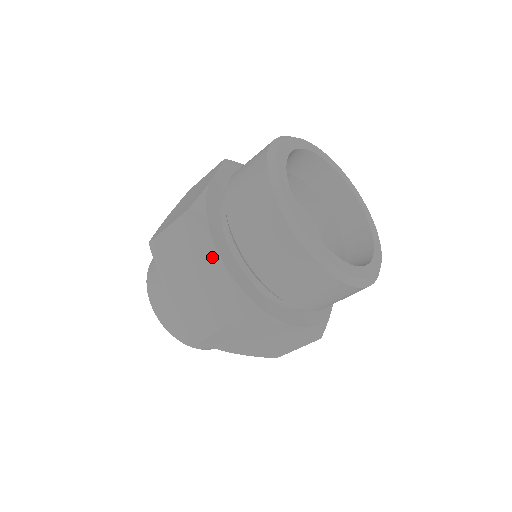
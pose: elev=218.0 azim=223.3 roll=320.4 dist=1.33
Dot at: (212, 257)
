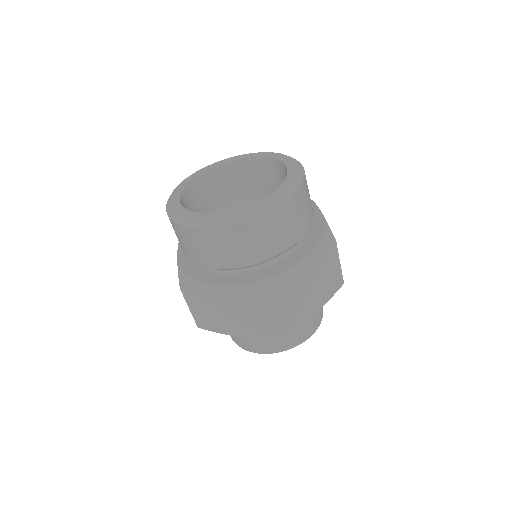
Dot at: (216, 291)
